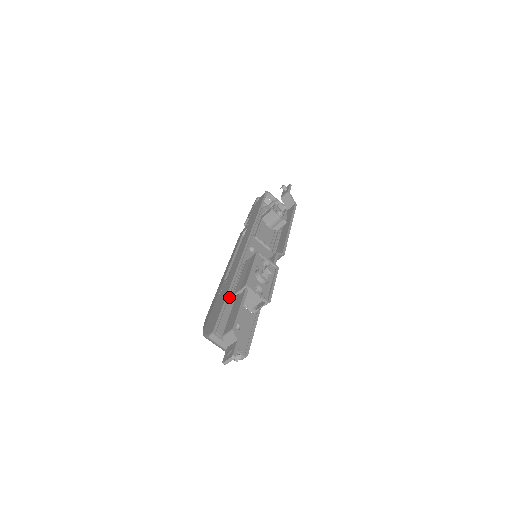
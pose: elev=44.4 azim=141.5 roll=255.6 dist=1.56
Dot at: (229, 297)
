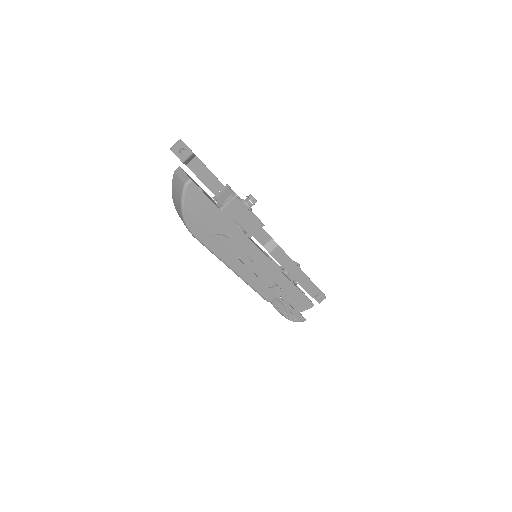
Dot at: occluded
